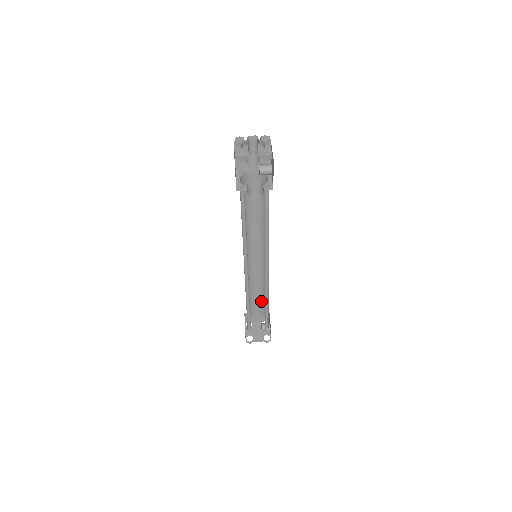
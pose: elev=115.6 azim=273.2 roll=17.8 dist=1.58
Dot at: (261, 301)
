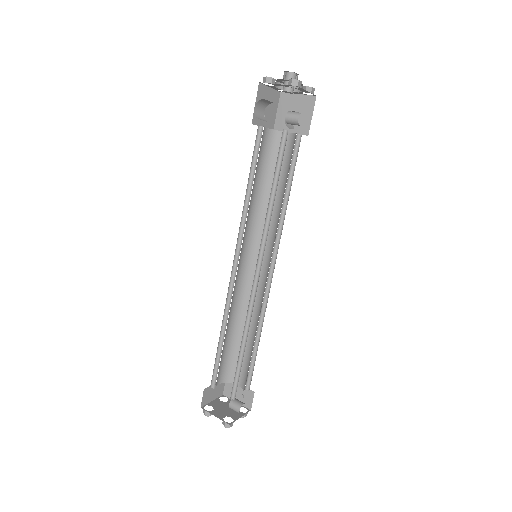
Dot at: (248, 359)
